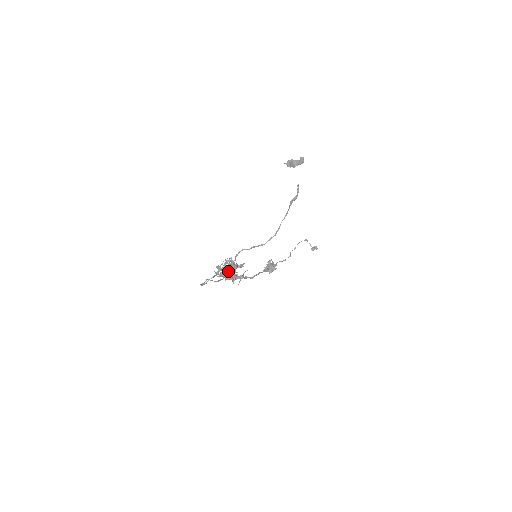
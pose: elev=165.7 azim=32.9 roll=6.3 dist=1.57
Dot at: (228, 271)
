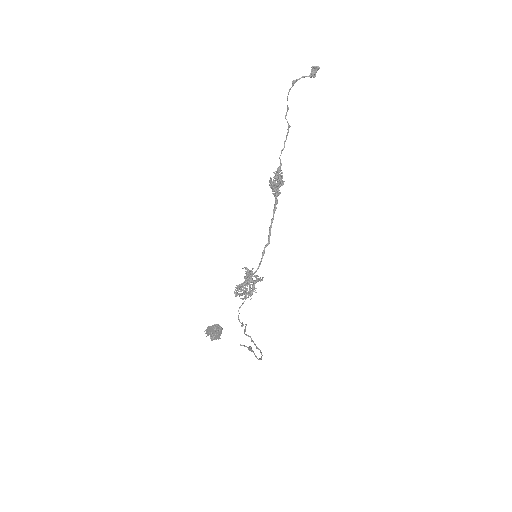
Dot at: occluded
